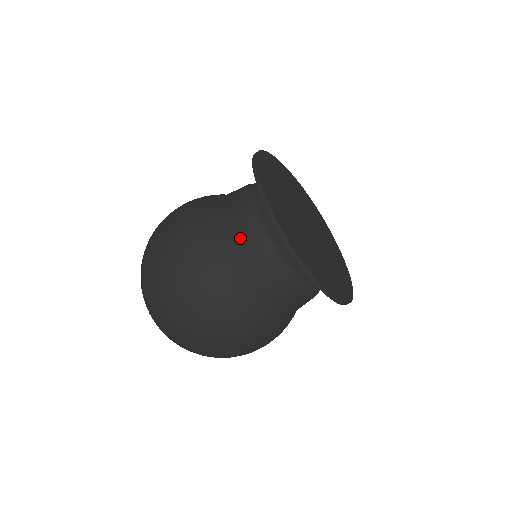
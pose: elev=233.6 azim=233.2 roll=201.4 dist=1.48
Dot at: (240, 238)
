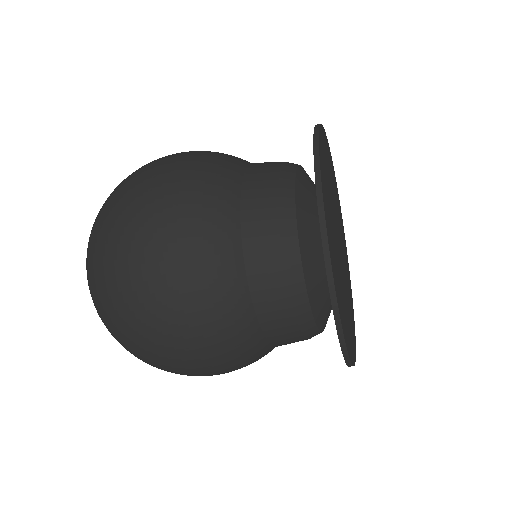
Dot at: (259, 249)
